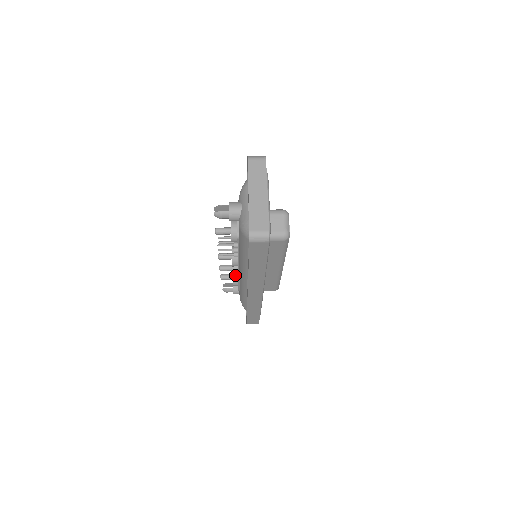
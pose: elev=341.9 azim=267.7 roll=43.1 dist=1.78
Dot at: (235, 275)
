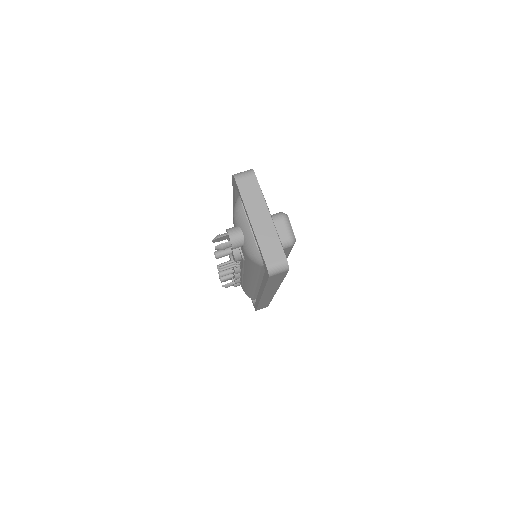
Dot at: (237, 278)
